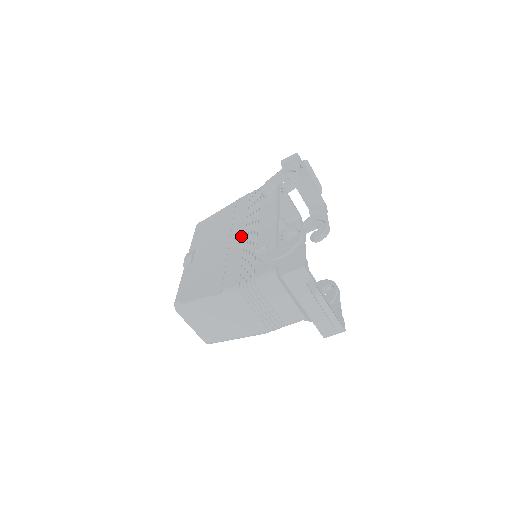
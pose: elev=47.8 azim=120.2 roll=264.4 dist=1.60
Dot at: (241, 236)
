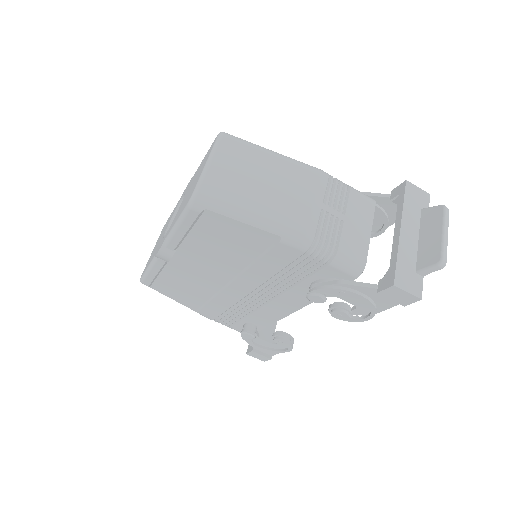
Dot at: occluded
